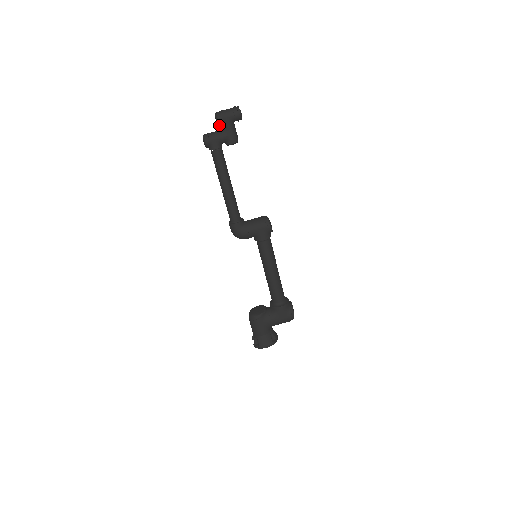
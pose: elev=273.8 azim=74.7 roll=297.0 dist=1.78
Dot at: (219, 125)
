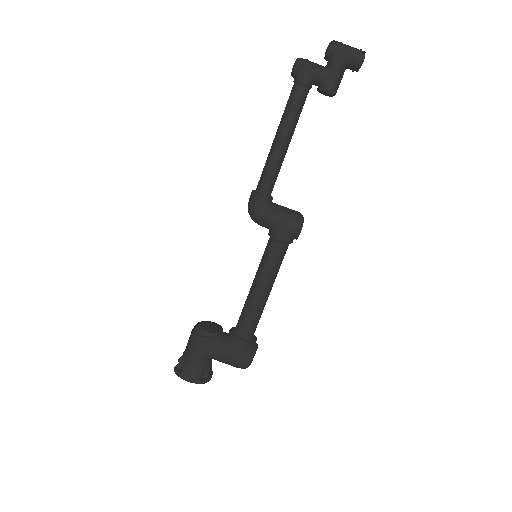
Dot at: (326, 58)
